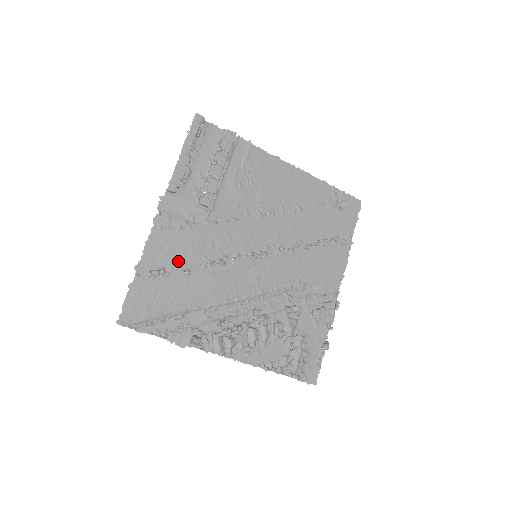
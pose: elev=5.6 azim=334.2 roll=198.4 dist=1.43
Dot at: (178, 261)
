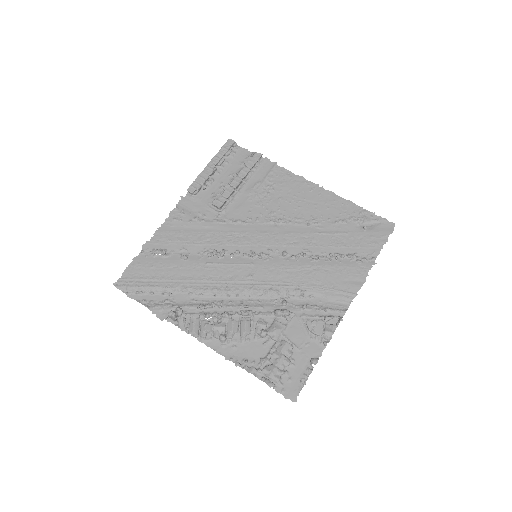
Dot at: (180, 247)
